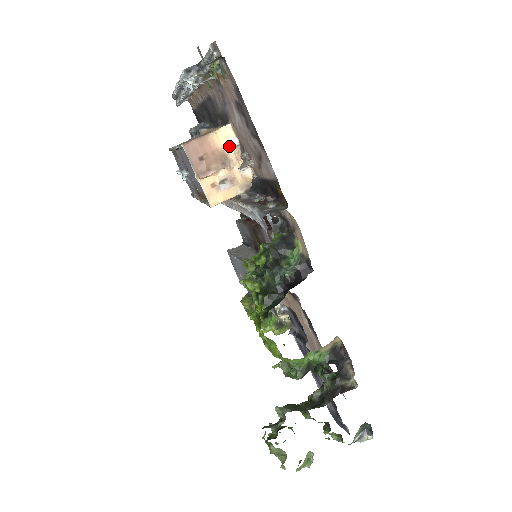
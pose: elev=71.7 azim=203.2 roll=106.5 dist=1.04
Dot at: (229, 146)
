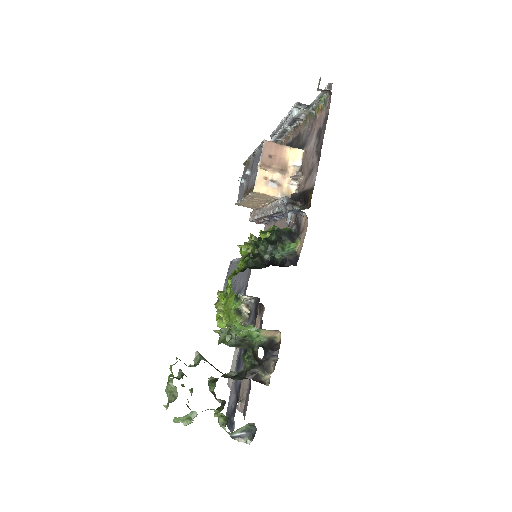
Dot at: (293, 163)
